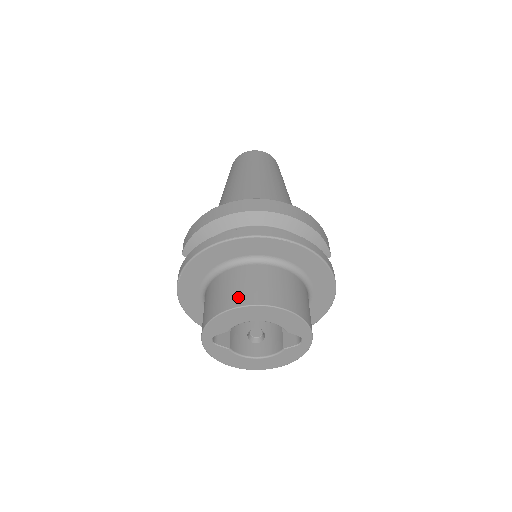
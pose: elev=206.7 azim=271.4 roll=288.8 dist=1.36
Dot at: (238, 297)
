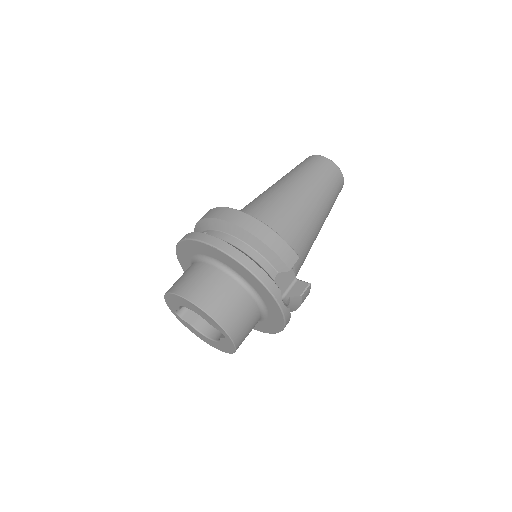
Dot at: (176, 285)
